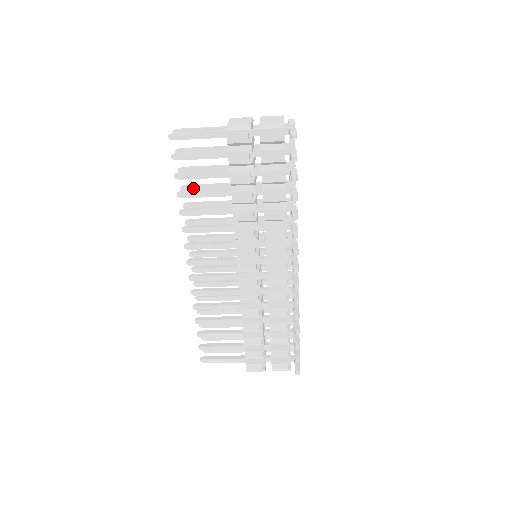
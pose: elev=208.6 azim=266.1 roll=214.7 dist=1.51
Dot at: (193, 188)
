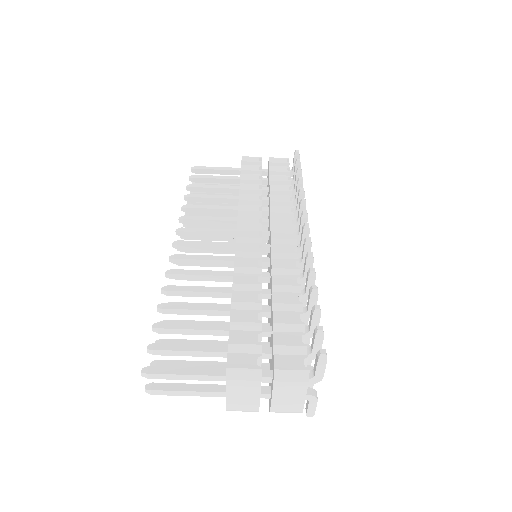
Dot at: occluded
